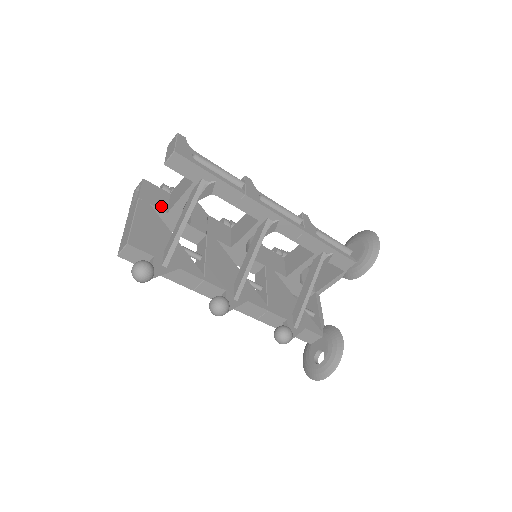
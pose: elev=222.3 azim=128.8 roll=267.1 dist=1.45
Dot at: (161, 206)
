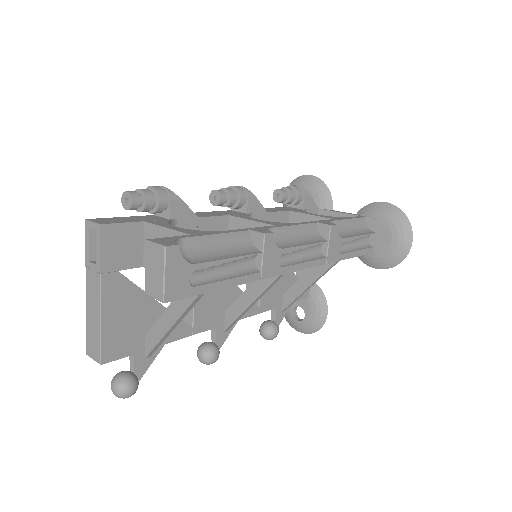
Dot at: (134, 260)
